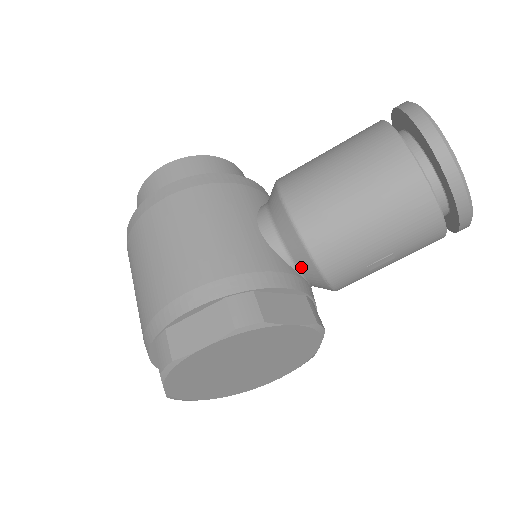
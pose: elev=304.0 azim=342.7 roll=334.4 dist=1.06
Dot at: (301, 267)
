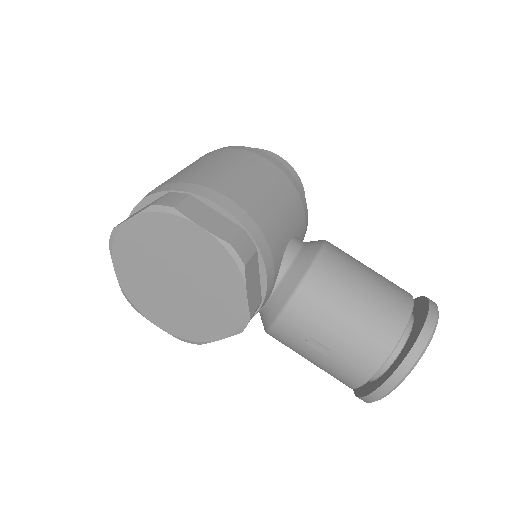
Dot at: (282, 286)
